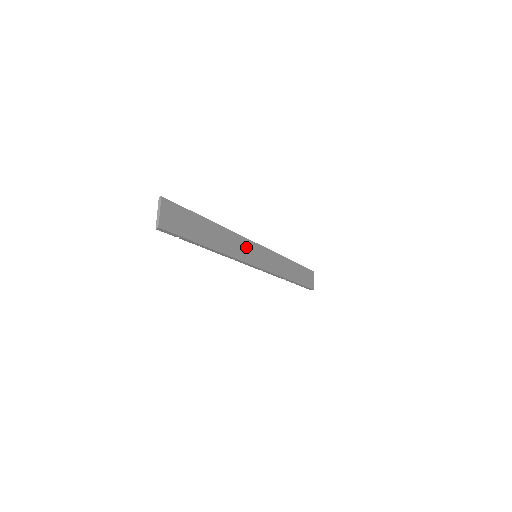
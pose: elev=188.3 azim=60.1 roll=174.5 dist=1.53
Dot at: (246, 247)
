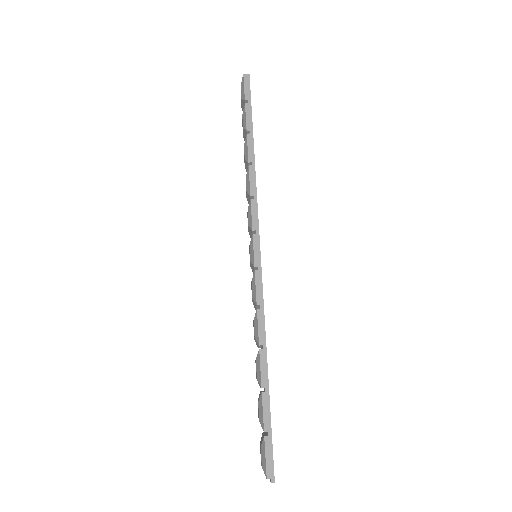
Dot at: occluded
